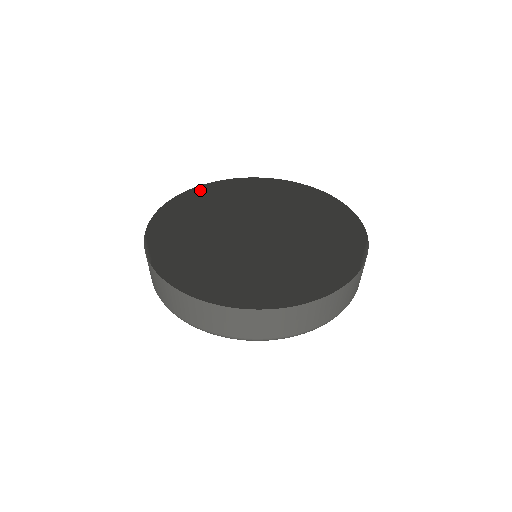
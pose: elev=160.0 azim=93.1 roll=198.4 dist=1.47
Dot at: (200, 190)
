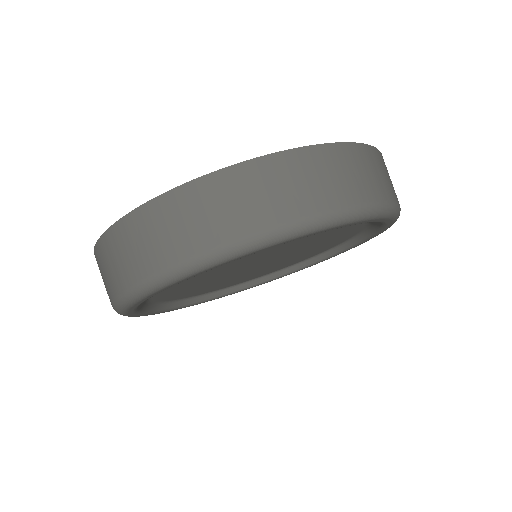
Dot at: occluded
